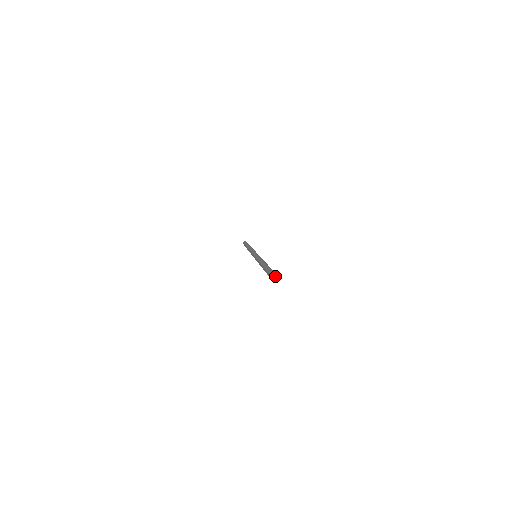
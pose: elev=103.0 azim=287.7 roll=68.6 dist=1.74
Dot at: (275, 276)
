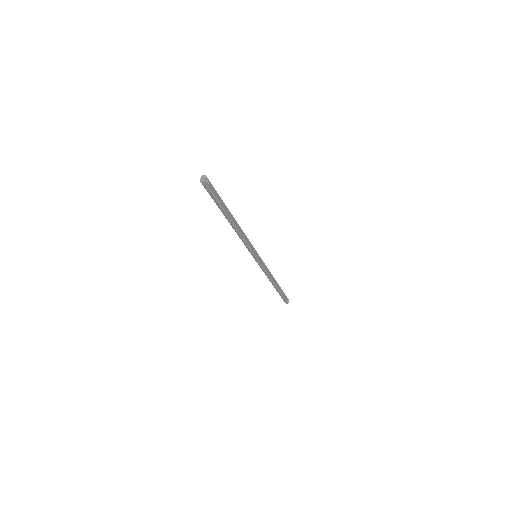
Dot at: (204, 176)
